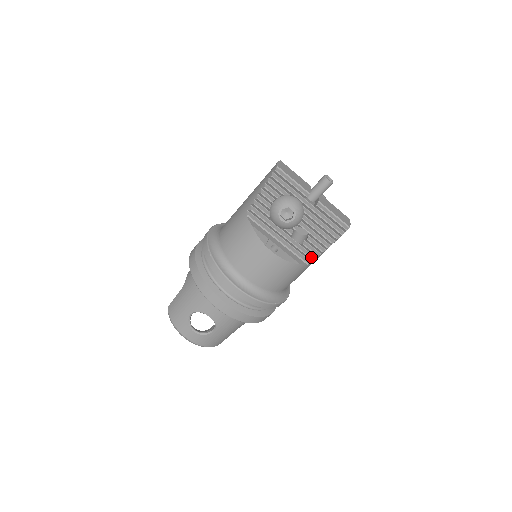
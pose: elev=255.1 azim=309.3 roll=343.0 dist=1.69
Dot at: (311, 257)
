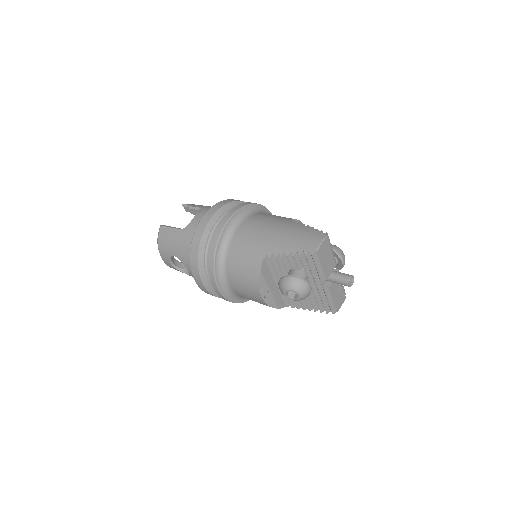
Dot at: (292, 306)
